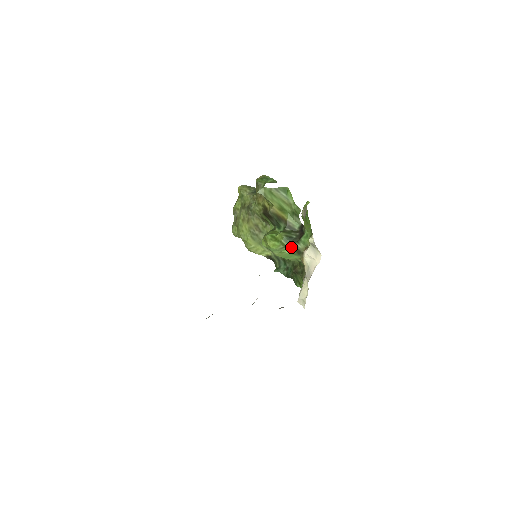
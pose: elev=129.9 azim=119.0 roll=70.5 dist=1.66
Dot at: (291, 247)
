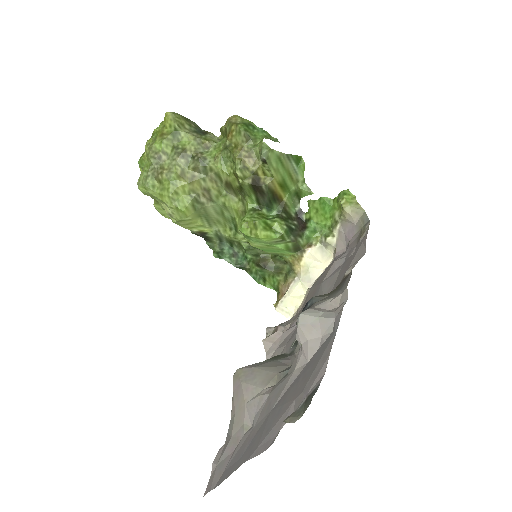
Dot at: (290, 242)
